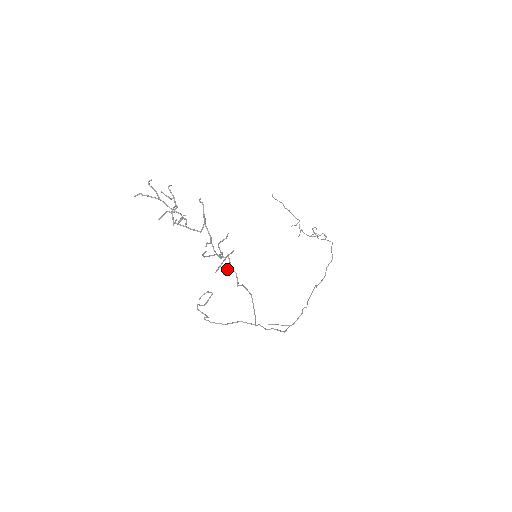
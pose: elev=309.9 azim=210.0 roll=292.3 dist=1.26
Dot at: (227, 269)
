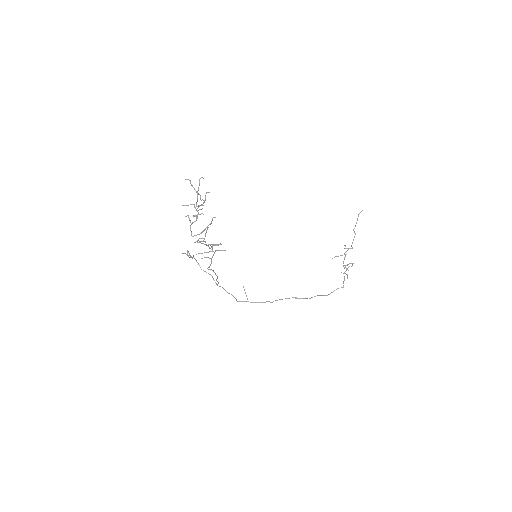
Dot at: (207, 257)
